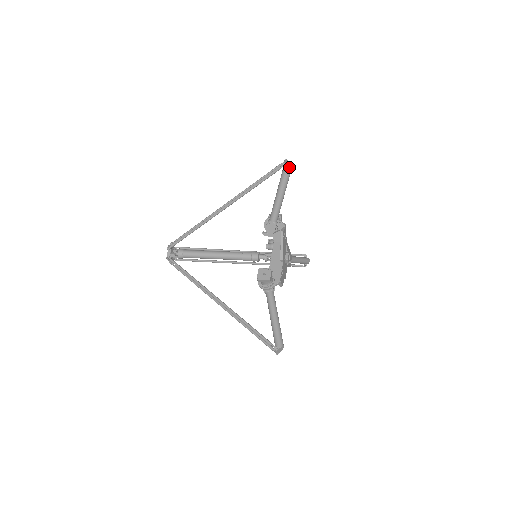
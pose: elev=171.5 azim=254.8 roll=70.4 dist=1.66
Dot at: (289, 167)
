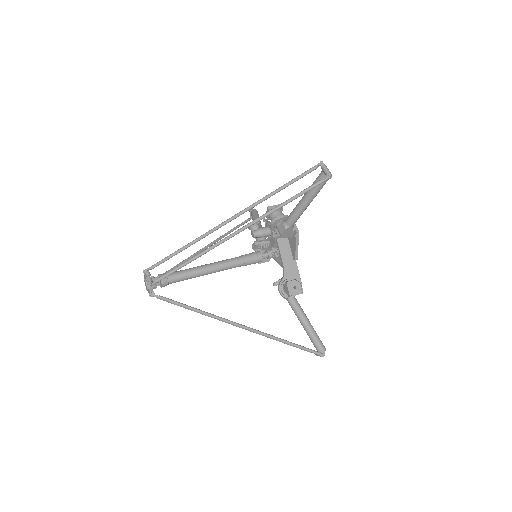
Dot at: (331, 175)
